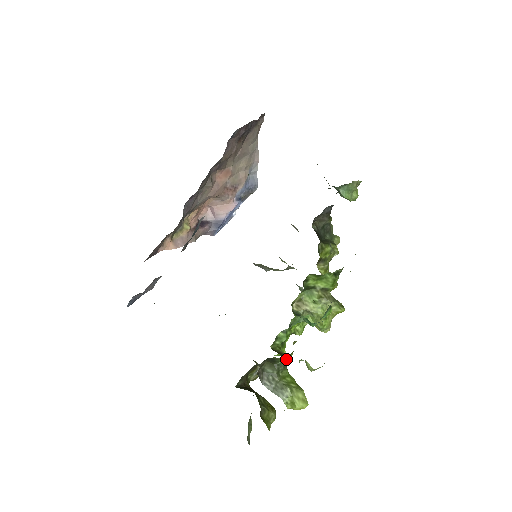
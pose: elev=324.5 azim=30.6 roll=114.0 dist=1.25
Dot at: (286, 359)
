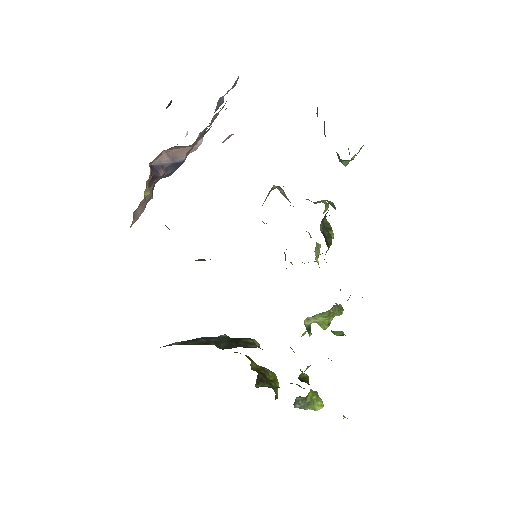
Dot at: (308, 381)
